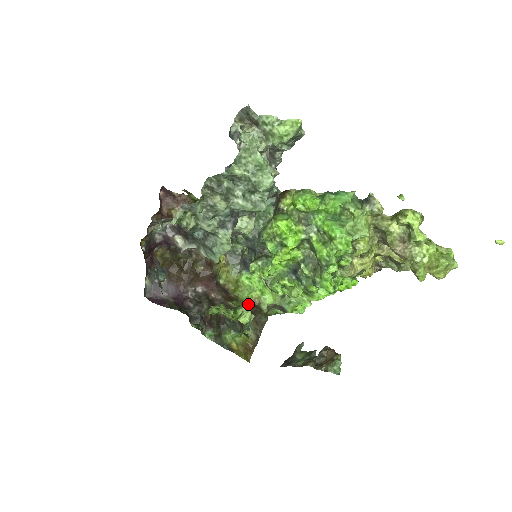
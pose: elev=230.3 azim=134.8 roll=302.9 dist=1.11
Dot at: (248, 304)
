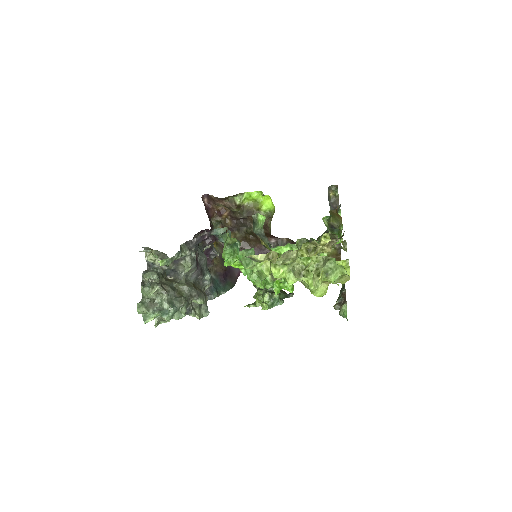
Dot at: occluded
